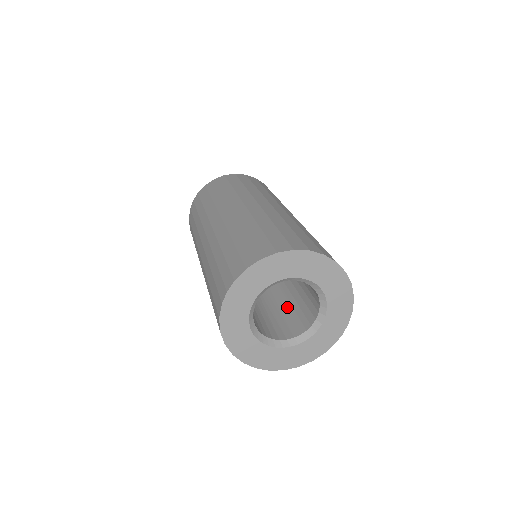
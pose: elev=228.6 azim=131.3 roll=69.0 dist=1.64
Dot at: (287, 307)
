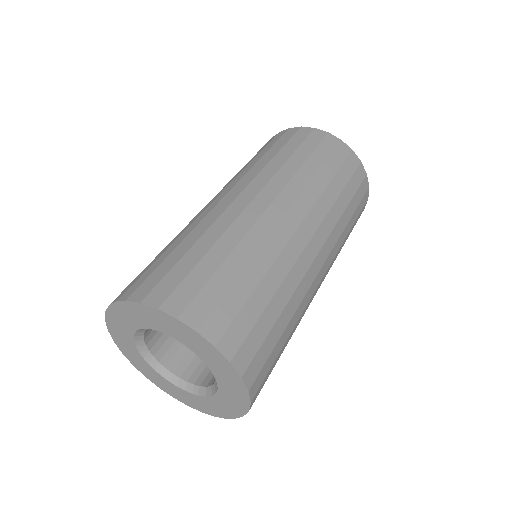
Dot at: occluded
